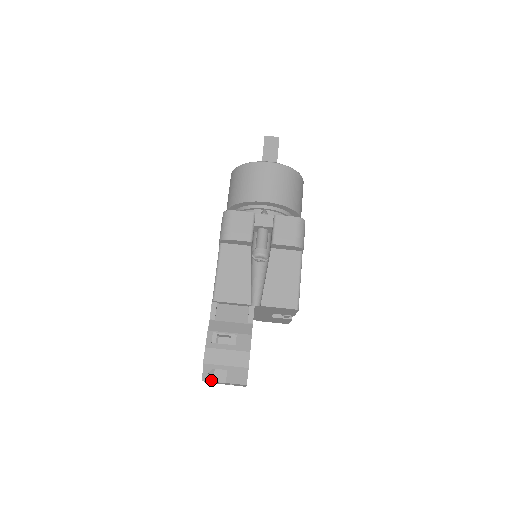
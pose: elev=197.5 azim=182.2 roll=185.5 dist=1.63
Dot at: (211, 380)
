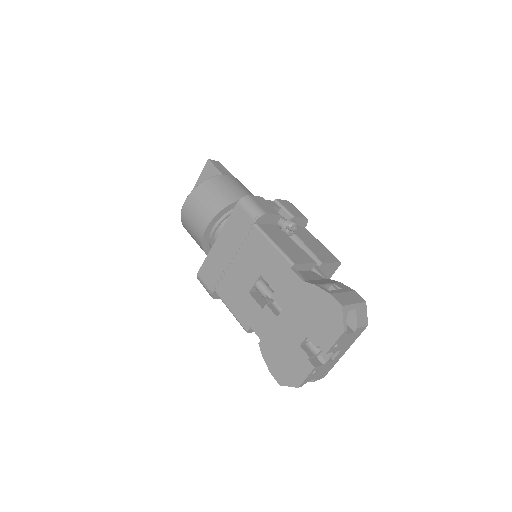
Dot at: (346, 332)
